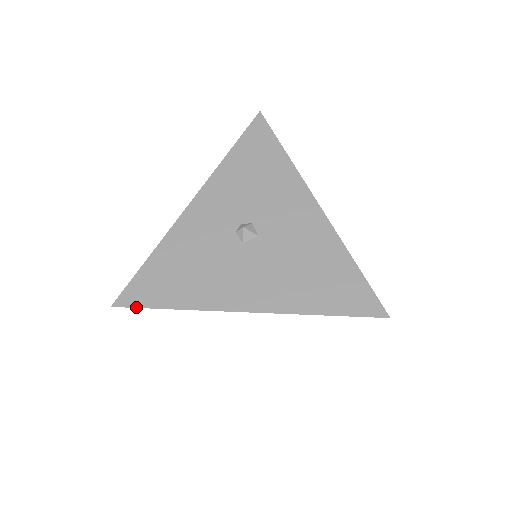
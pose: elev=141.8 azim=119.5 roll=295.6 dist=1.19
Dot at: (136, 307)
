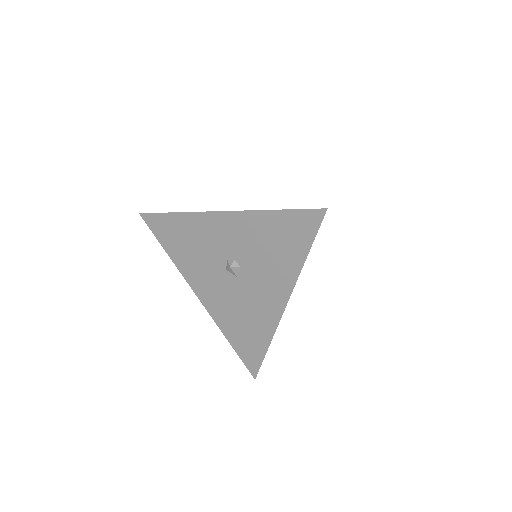
Dot at: (150, 229)
